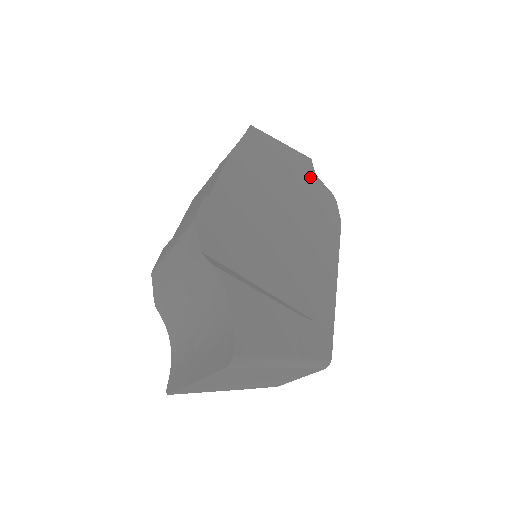
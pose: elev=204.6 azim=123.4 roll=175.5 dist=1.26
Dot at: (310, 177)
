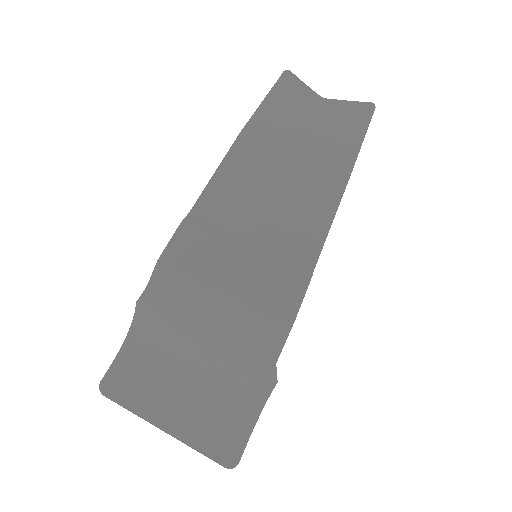
Dot at: occluded
